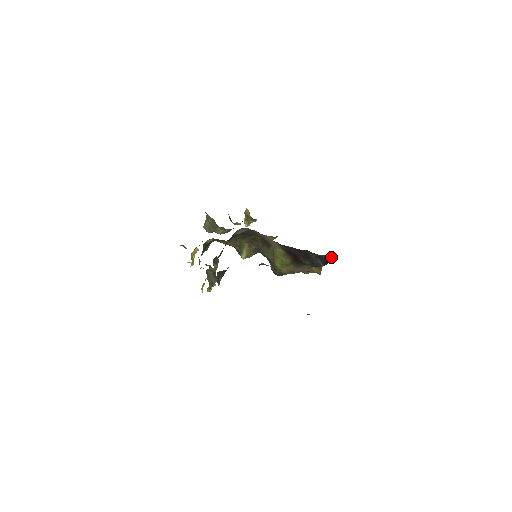
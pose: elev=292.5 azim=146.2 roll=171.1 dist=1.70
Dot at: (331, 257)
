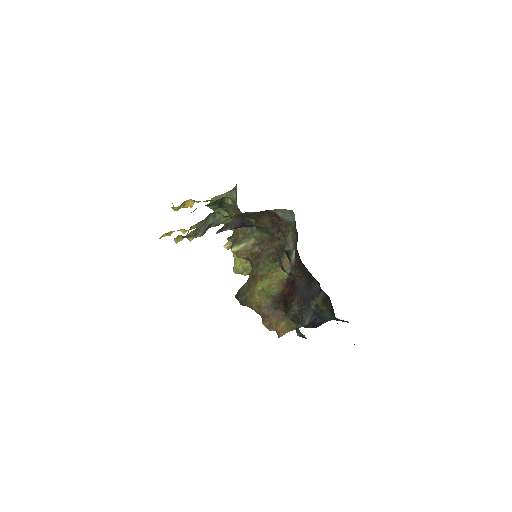
Dot at: (320, 324)
